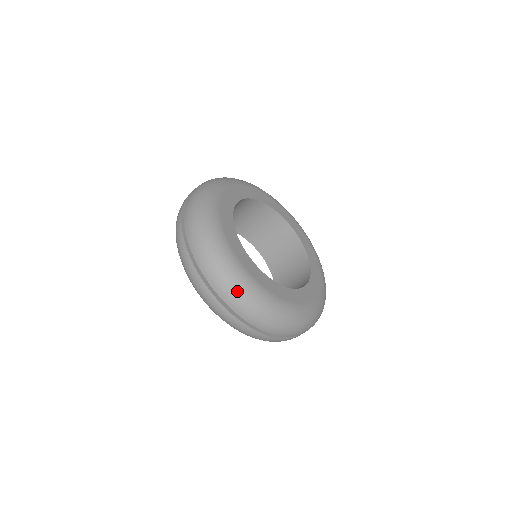
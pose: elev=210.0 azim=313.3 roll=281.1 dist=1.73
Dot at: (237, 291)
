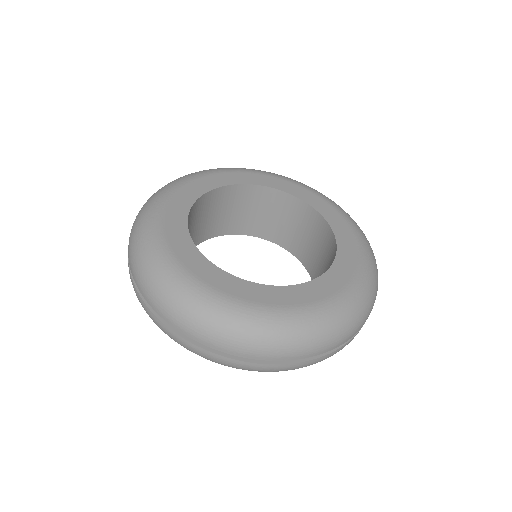
Dot at: (202, 321)
